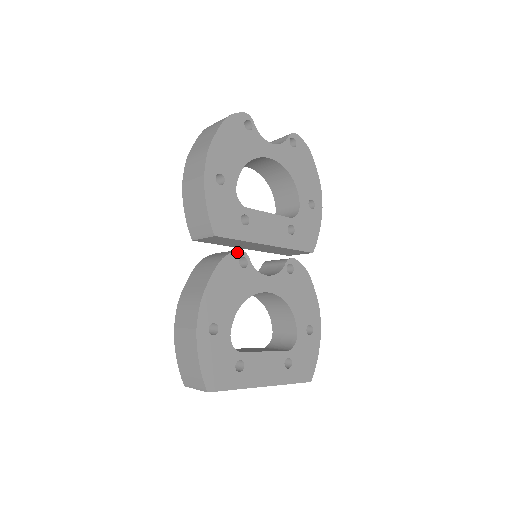
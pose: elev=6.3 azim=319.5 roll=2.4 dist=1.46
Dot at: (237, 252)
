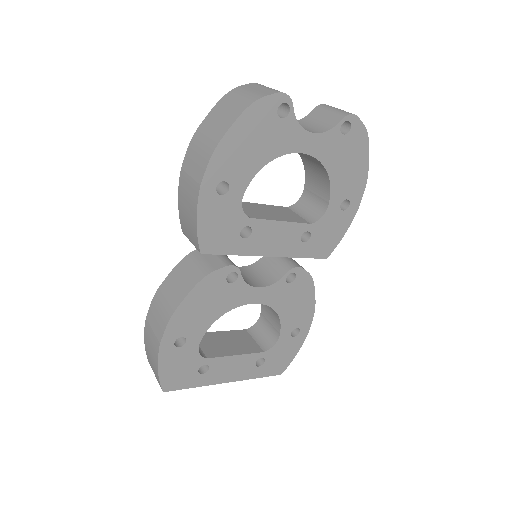
Dot at: (226, 268)
